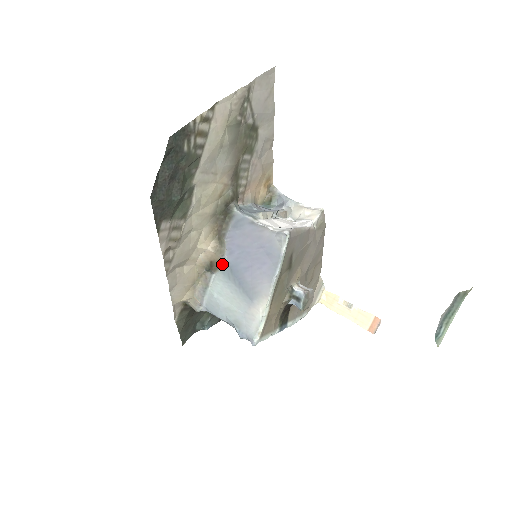
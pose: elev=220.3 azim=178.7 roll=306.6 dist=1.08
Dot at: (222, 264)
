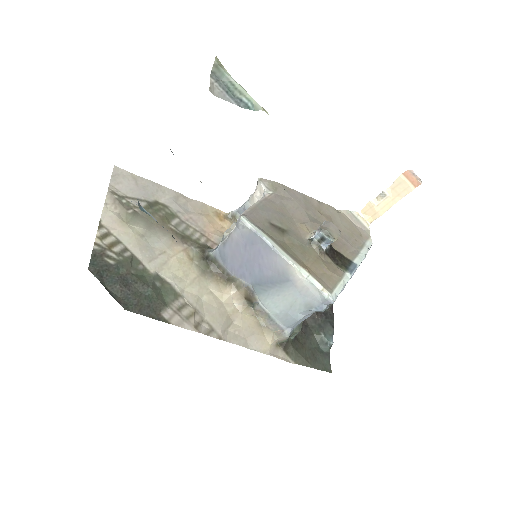
Dot at: (251, 290)
